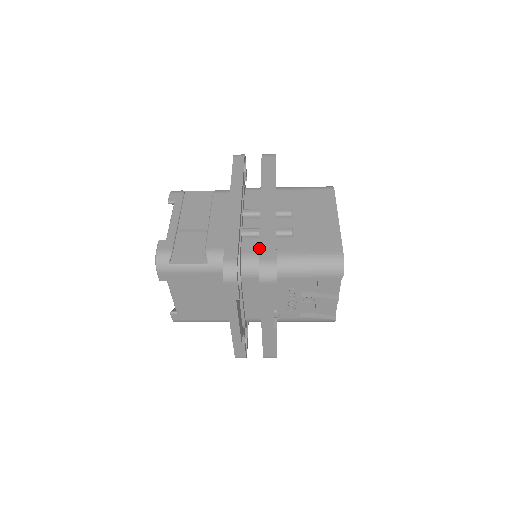
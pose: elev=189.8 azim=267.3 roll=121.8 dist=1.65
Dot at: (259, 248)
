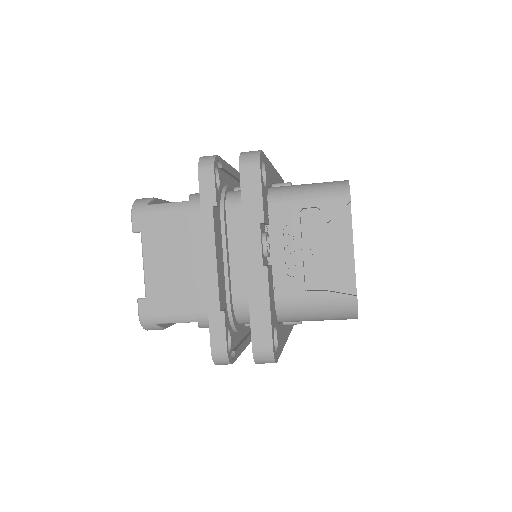
Dot at: occluded
